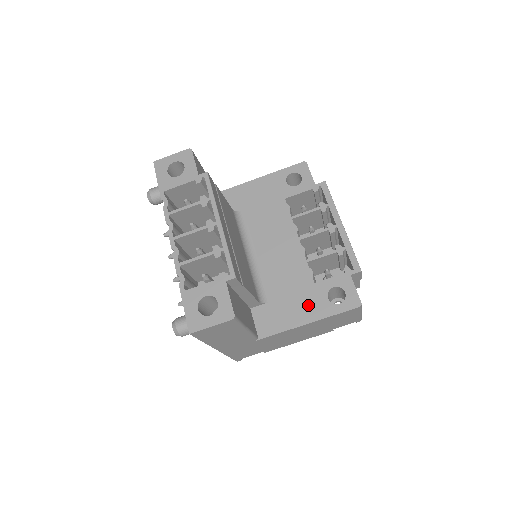
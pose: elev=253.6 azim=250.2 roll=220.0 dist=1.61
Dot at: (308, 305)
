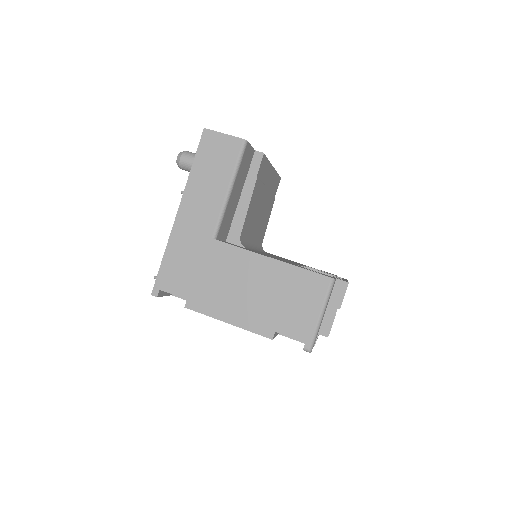
Dot at: (281, 260)
